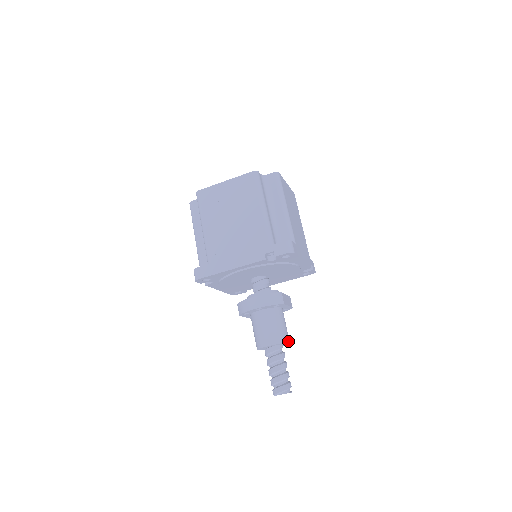
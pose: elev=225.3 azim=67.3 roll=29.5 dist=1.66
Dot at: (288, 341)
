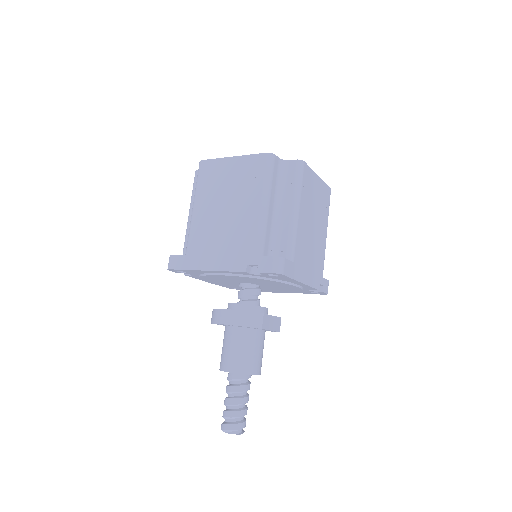
Dot at: (257, 373)
